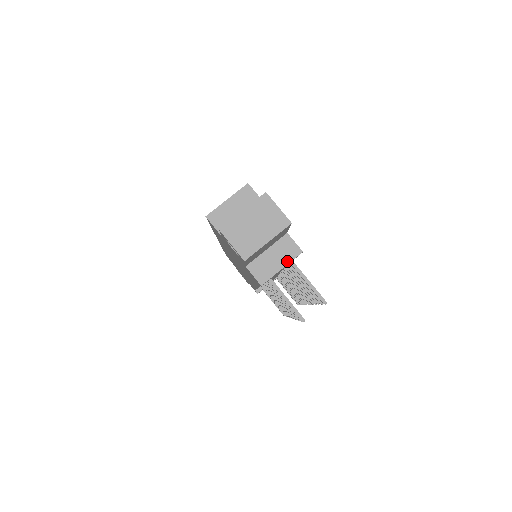
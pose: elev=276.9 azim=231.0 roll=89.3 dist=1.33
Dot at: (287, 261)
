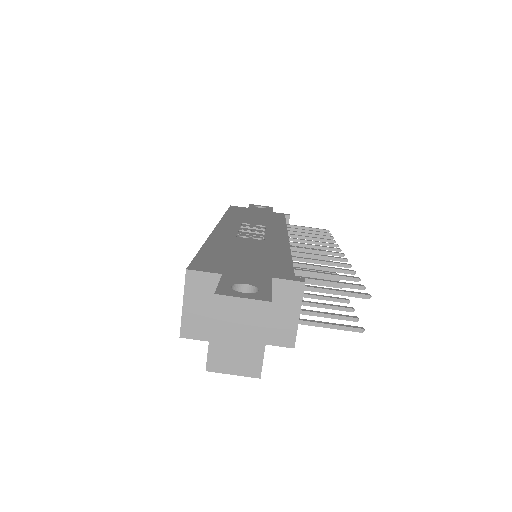
Dot at: (298, 305)
